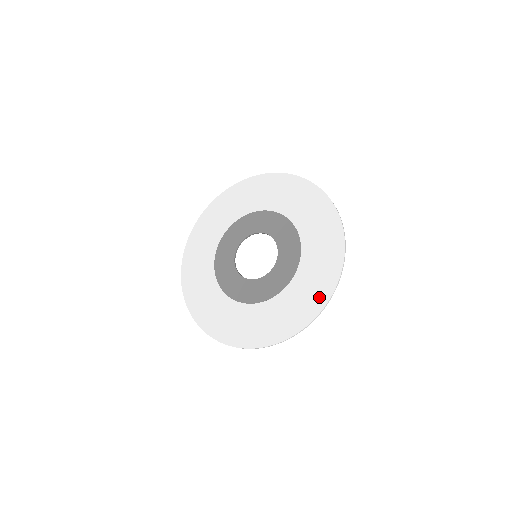
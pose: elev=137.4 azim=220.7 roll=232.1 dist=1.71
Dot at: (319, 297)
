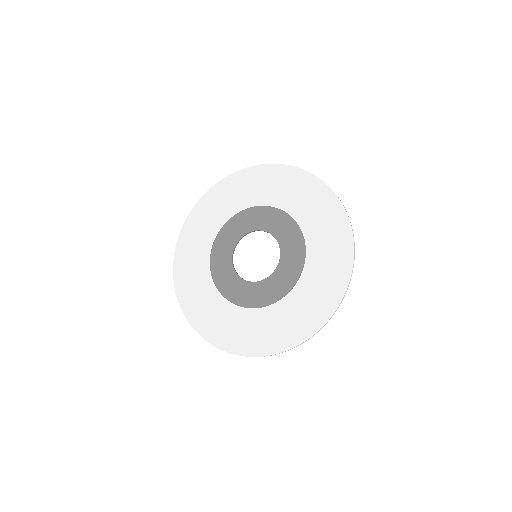
Dot at: (340, 275)
